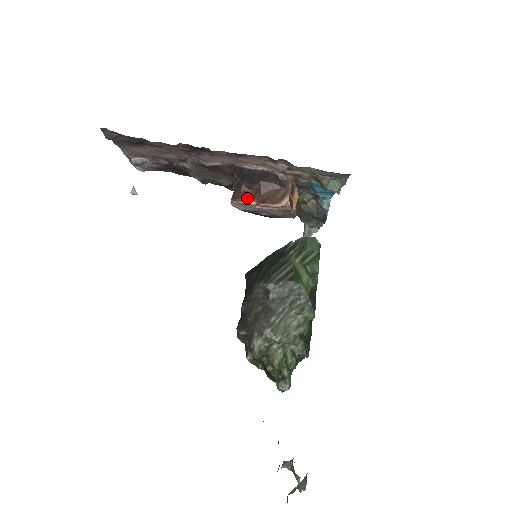
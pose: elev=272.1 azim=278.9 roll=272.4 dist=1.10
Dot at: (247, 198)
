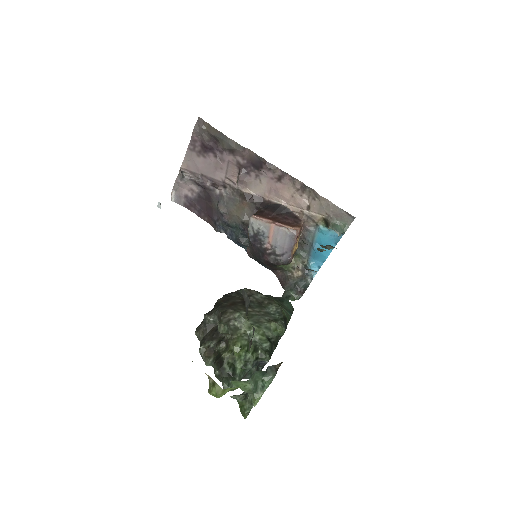
Dot at: (266, 217)
